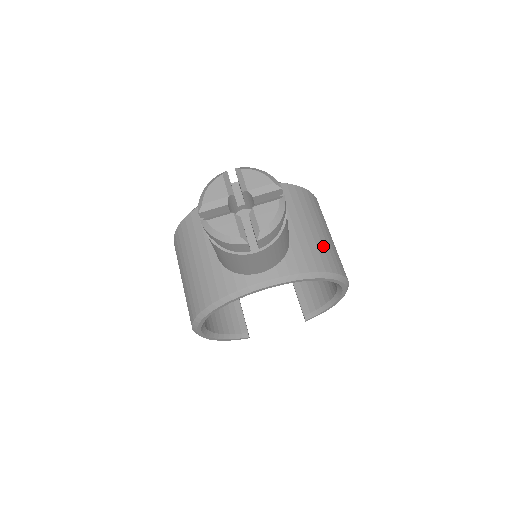
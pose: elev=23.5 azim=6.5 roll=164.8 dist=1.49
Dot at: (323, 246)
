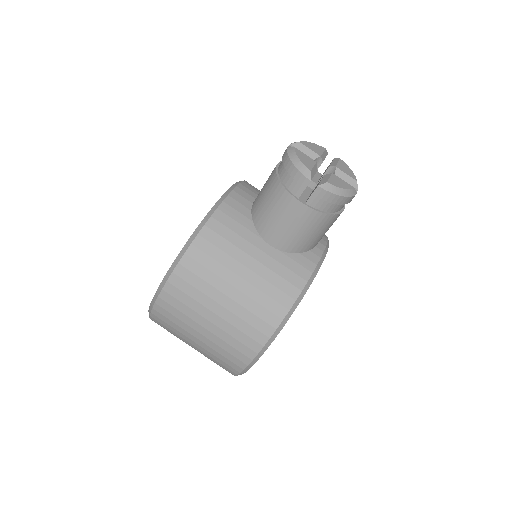
Dot at: occluded
